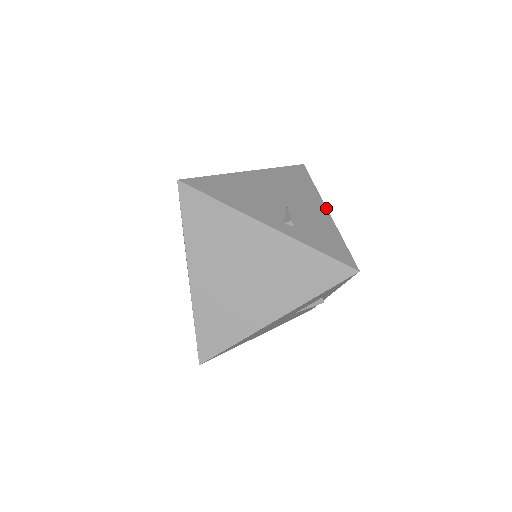
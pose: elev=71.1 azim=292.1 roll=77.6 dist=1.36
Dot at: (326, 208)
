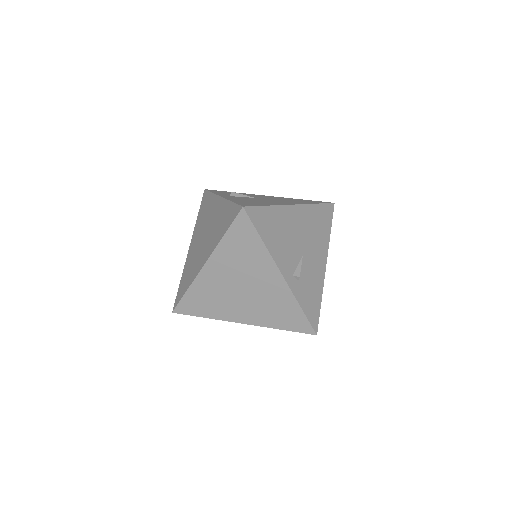
Dot at: (326, 263)
